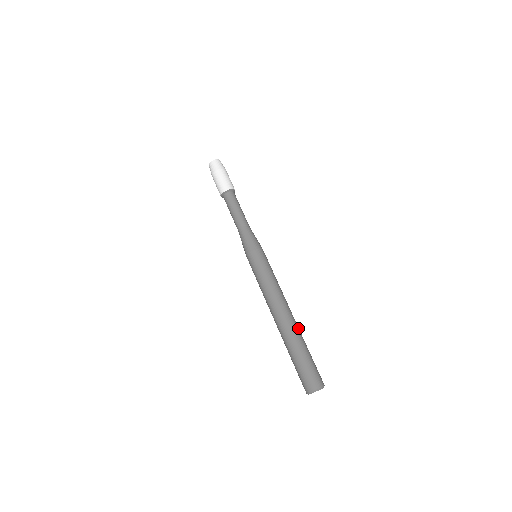
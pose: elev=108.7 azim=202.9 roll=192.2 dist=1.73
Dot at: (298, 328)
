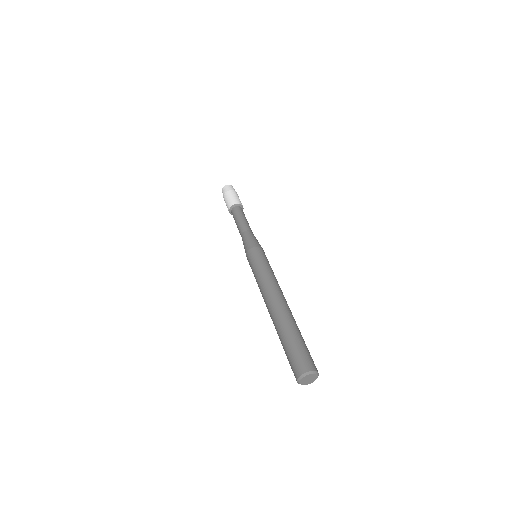
Dot at: (290, 314)
